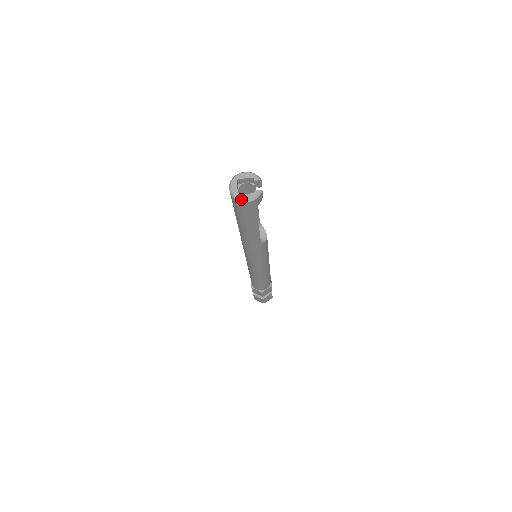
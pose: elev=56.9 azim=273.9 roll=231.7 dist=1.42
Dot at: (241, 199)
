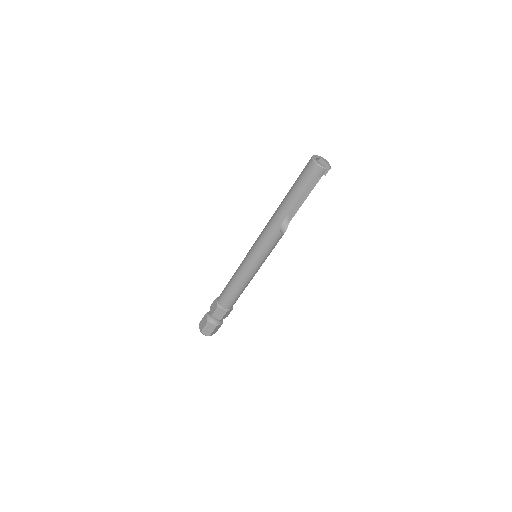
Dot at: (315, 160)
